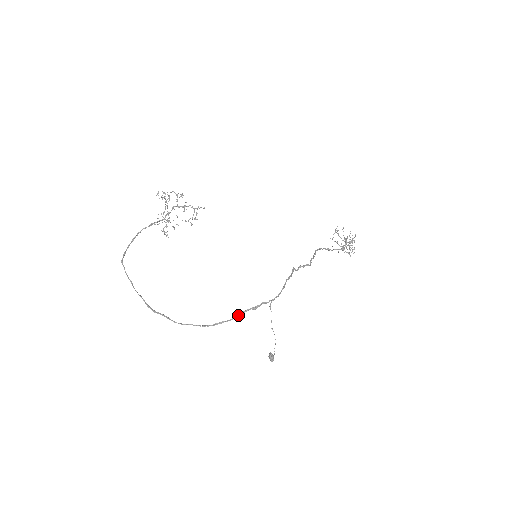
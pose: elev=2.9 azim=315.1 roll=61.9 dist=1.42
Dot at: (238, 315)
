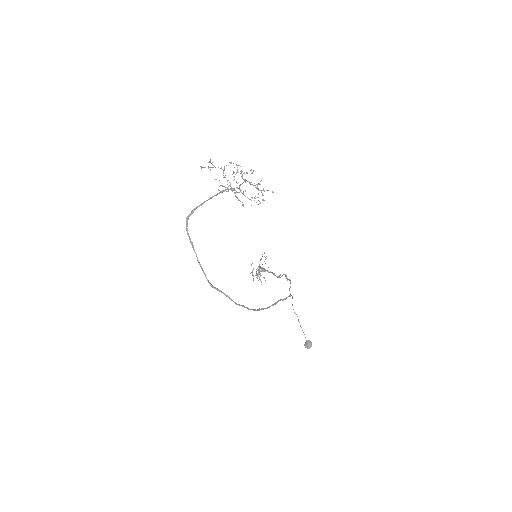
Dot at: (274, 304)
